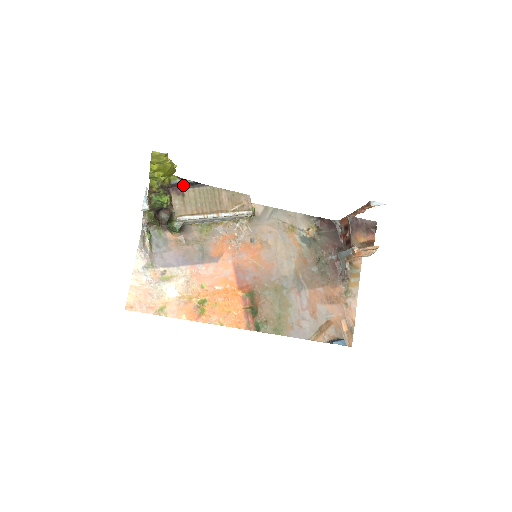
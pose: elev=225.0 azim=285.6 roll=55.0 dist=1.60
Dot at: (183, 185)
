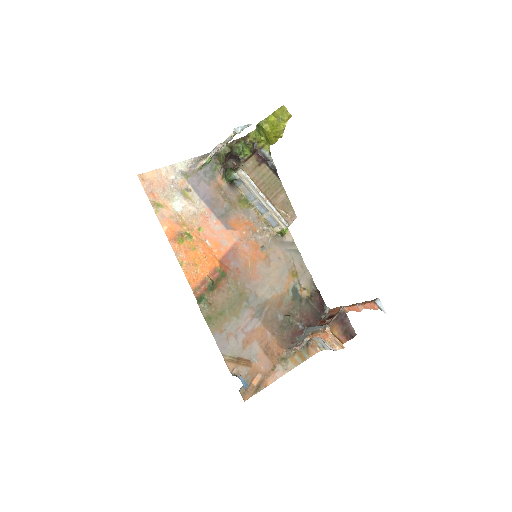
Dot at: (266, 160)
